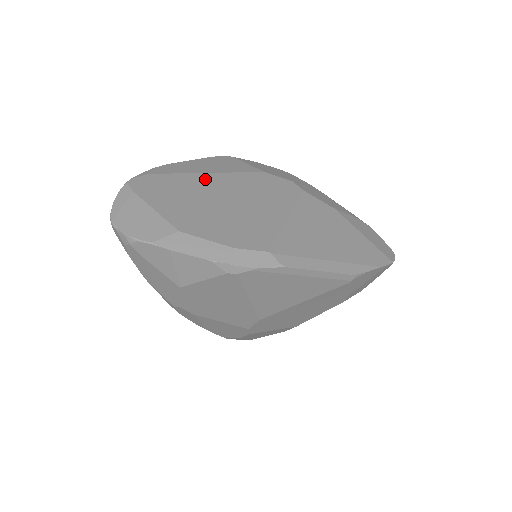
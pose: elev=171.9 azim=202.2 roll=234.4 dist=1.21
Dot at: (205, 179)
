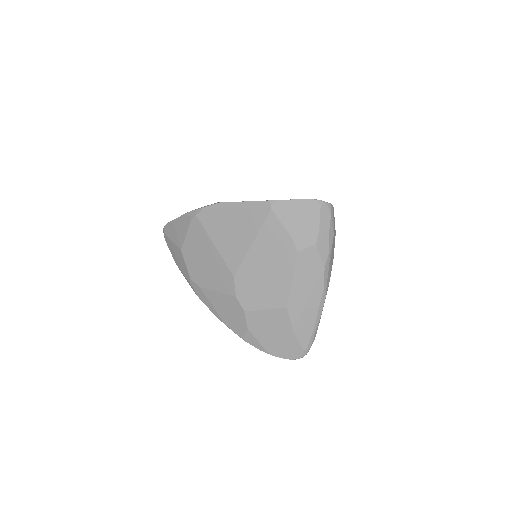
Dot at: occluded
